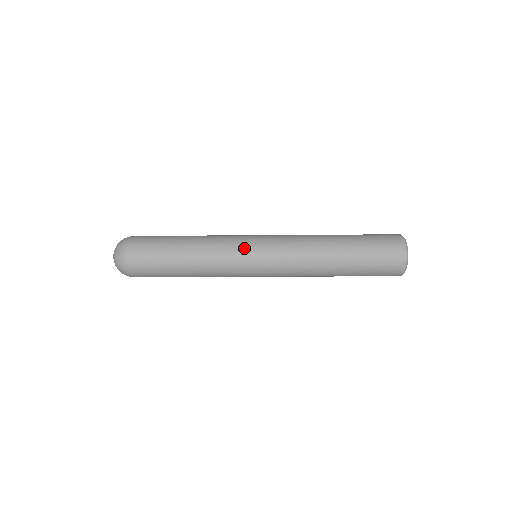
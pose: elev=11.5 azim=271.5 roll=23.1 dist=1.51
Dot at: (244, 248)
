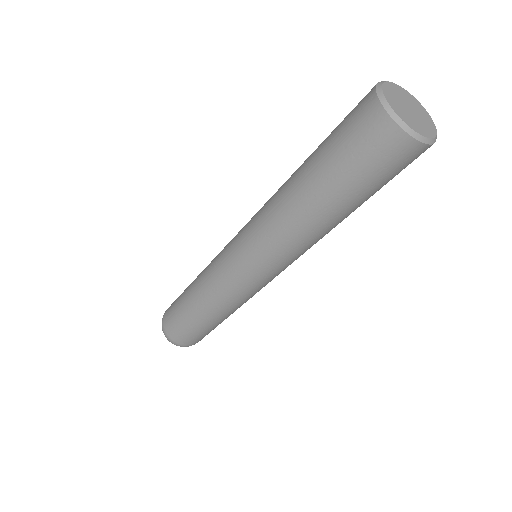
Dot at: (226, 268)
